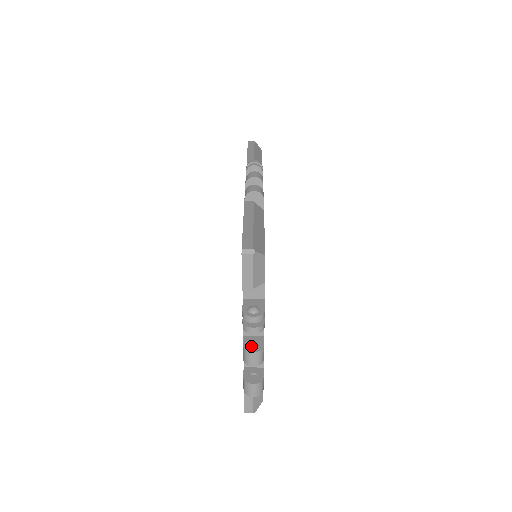
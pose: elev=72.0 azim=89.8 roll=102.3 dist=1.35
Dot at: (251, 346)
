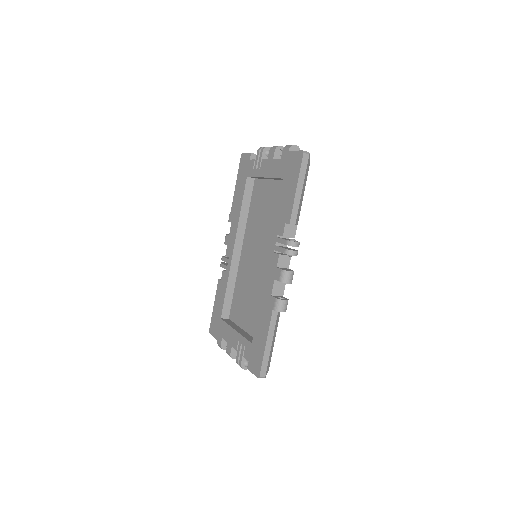
Dot at: (235, 355)
